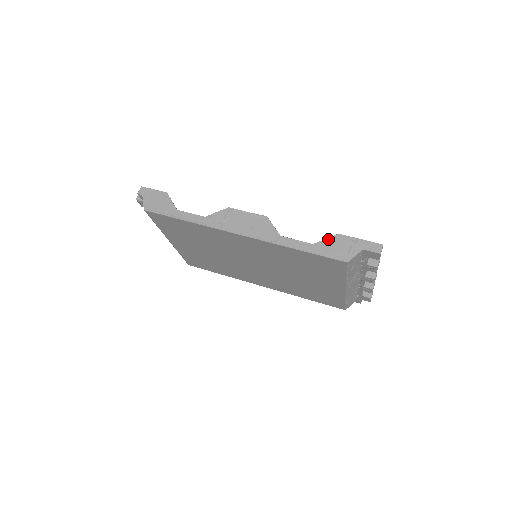
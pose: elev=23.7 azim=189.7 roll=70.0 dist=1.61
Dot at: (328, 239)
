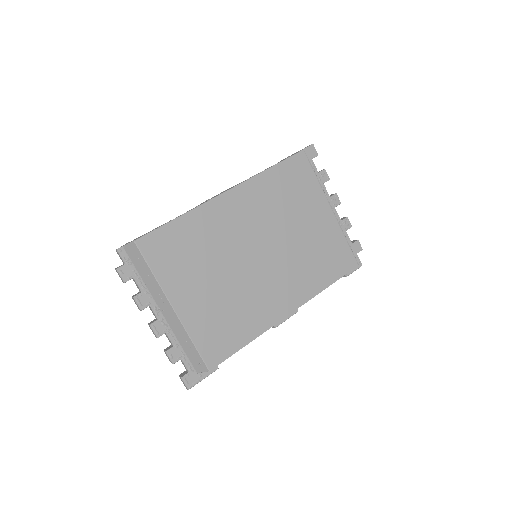
Dot at: occluded
